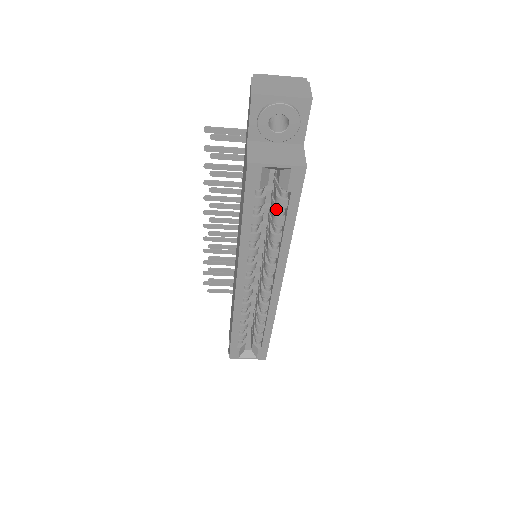
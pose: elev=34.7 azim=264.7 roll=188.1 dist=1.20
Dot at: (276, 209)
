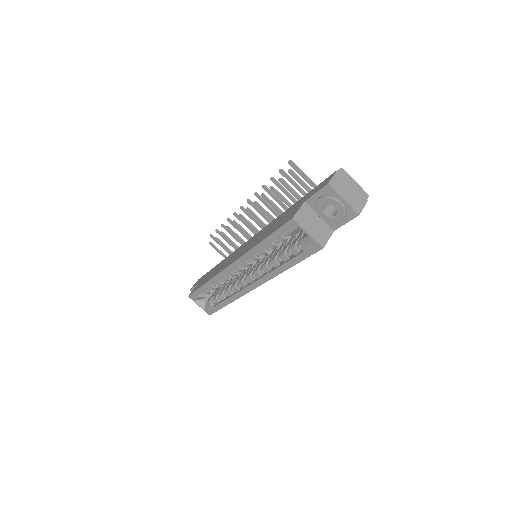
Dot at: (289, 249)
